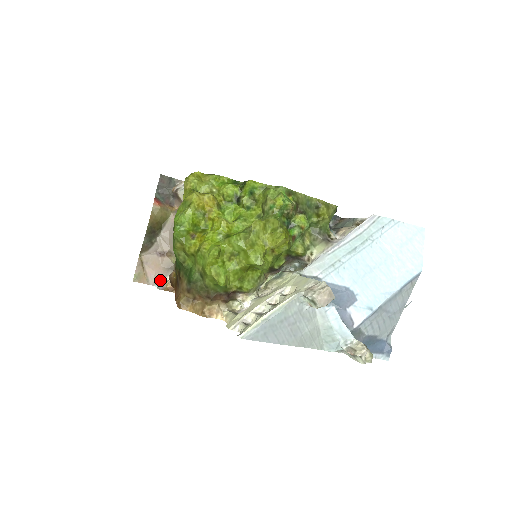
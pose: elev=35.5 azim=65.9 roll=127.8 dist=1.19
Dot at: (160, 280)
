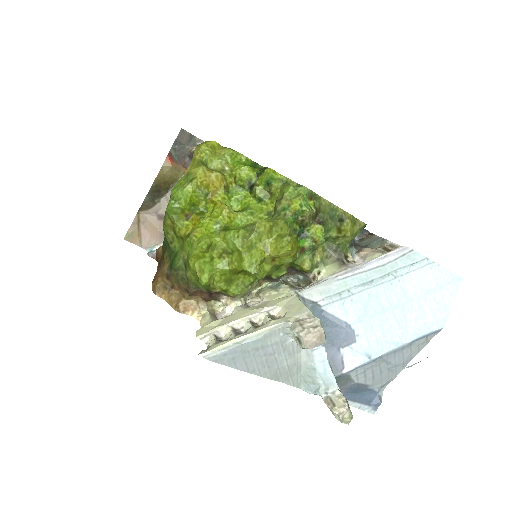
Dot at: (154, 245)
